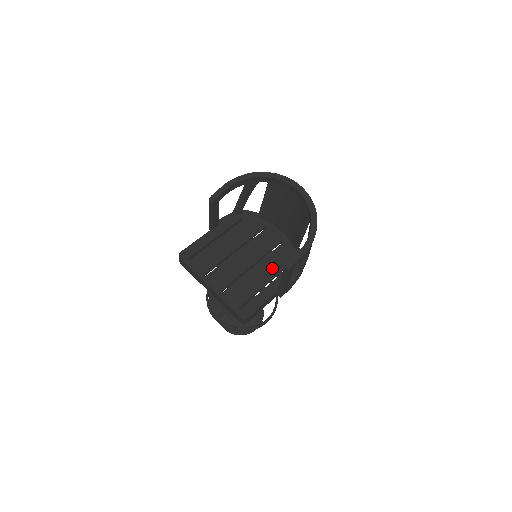
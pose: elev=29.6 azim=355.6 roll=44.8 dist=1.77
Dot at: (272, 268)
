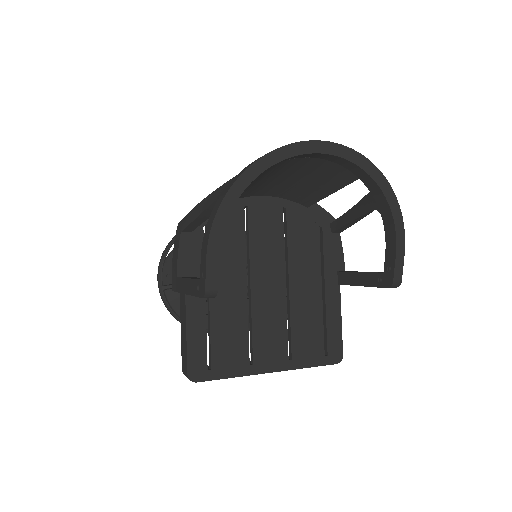
Dot at: (308, 264)
